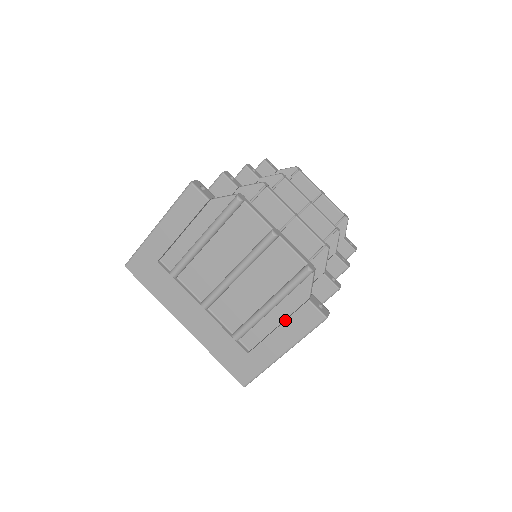
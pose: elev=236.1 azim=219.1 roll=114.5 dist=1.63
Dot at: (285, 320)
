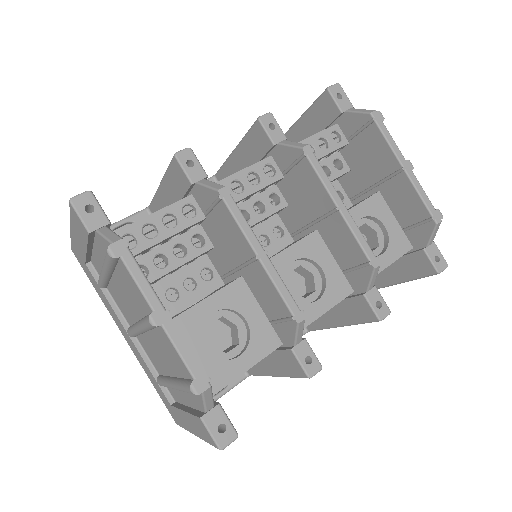
Dot at: (187, 412)
